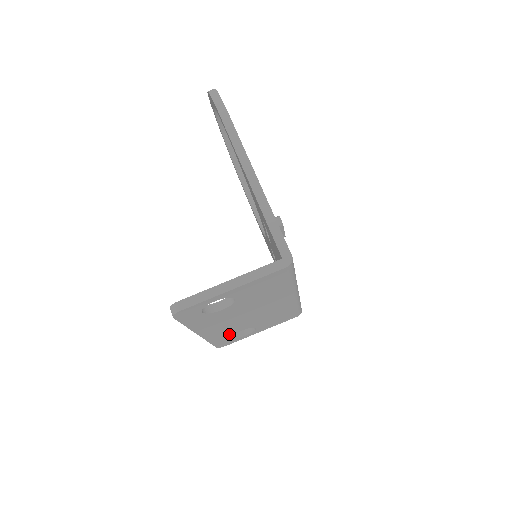
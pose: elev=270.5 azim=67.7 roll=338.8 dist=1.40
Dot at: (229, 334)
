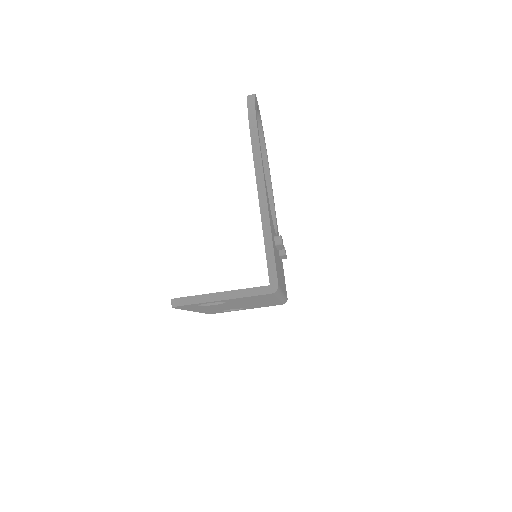
Dot at: (220, 310)
